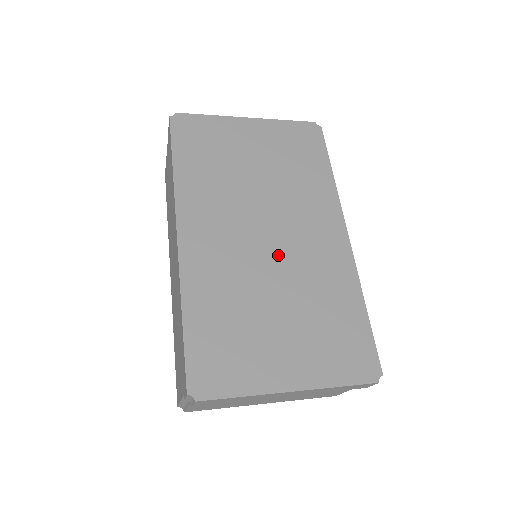
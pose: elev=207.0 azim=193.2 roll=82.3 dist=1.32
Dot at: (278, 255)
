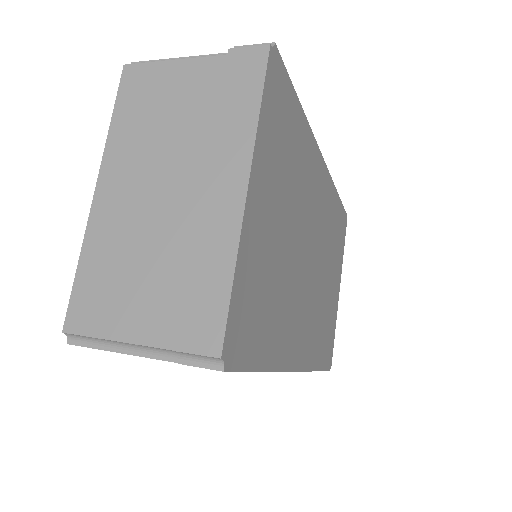
Dot at: (318, 257)
